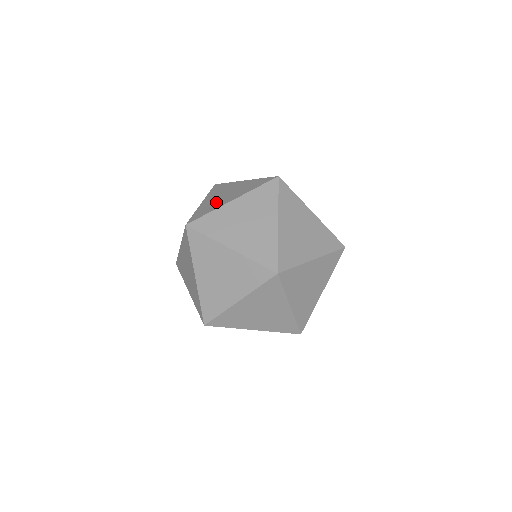
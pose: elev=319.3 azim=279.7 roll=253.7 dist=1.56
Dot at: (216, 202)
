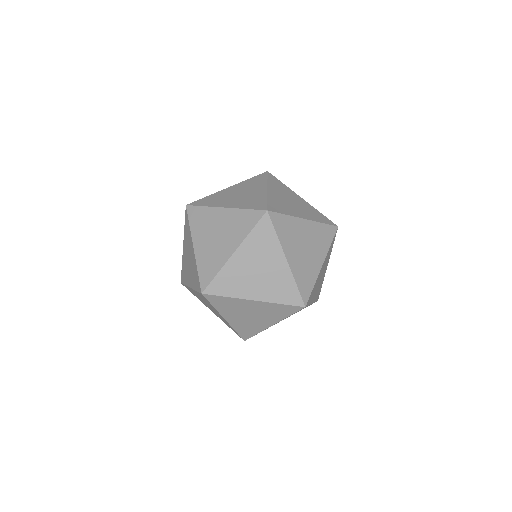
Dot at: (251, 324)
